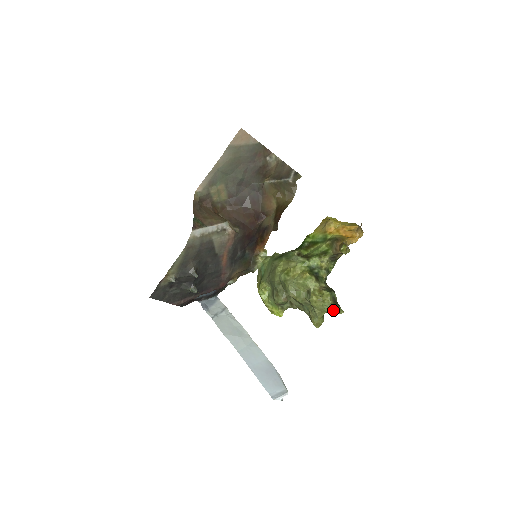
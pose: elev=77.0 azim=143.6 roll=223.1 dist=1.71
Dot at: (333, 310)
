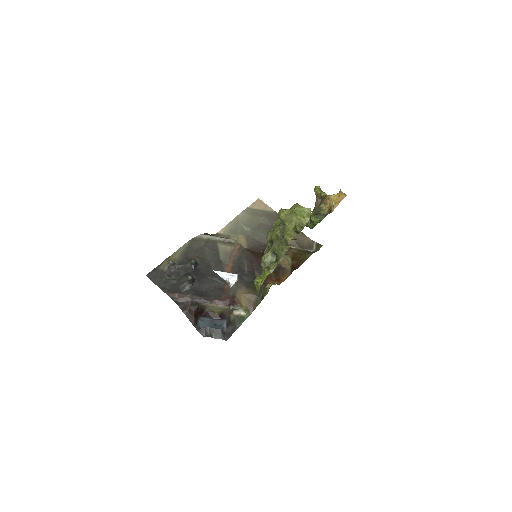
Dot at: (298, 206)
